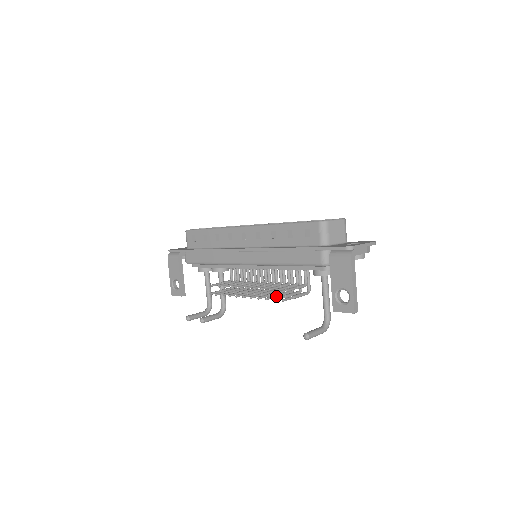
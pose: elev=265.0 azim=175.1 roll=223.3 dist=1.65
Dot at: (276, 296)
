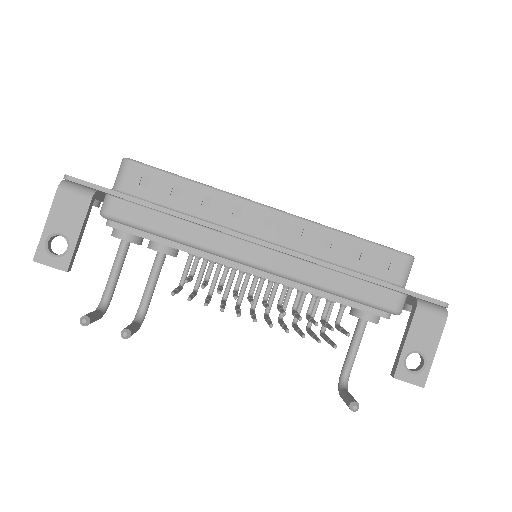
Dot at: occluded
